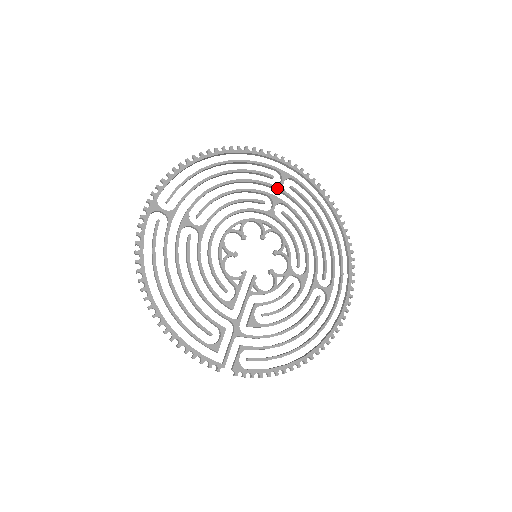
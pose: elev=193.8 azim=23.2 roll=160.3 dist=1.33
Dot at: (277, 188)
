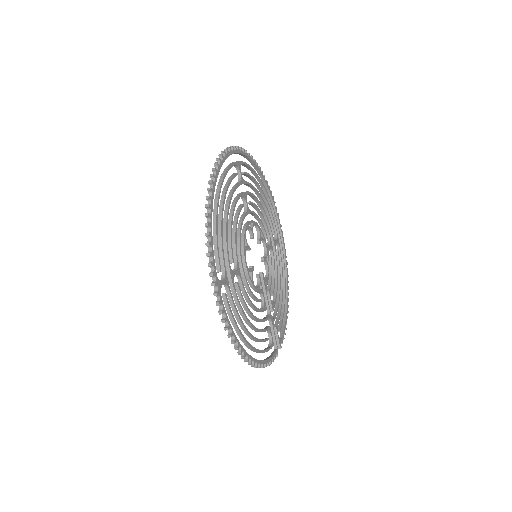
Dot at: (242, 183)
